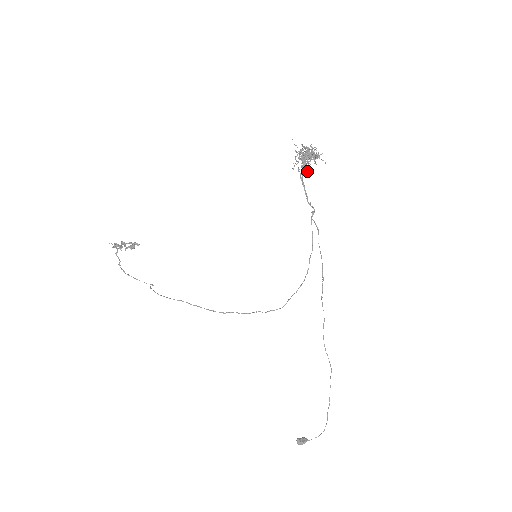
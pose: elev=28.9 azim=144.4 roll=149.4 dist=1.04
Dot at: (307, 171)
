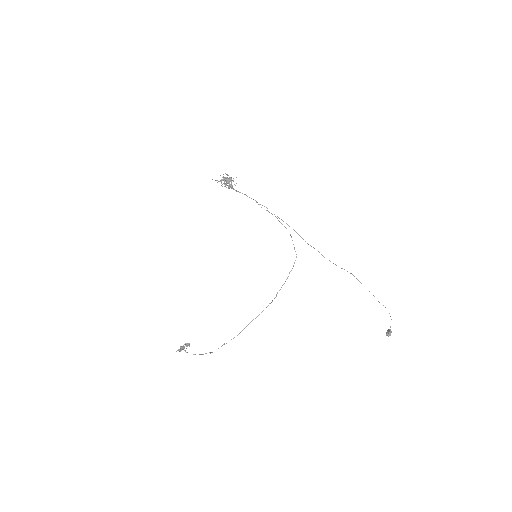
Dot at: occluded
